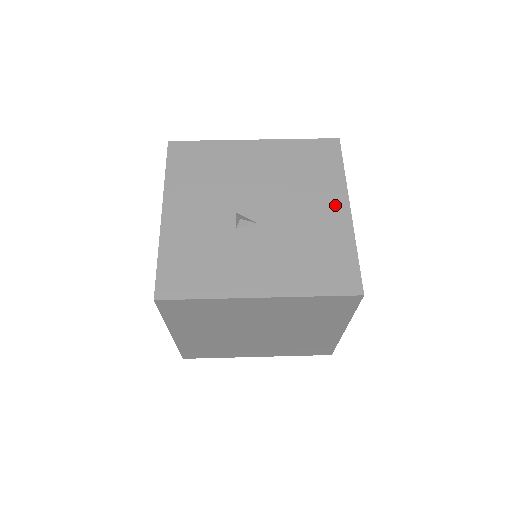
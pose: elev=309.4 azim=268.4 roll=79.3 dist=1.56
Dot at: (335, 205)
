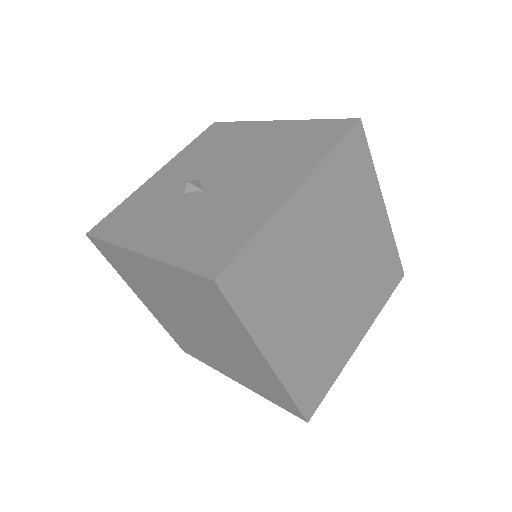
Dot at: (284, 183)
